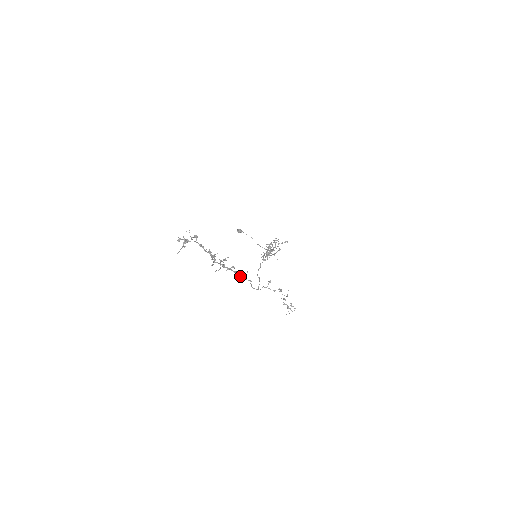
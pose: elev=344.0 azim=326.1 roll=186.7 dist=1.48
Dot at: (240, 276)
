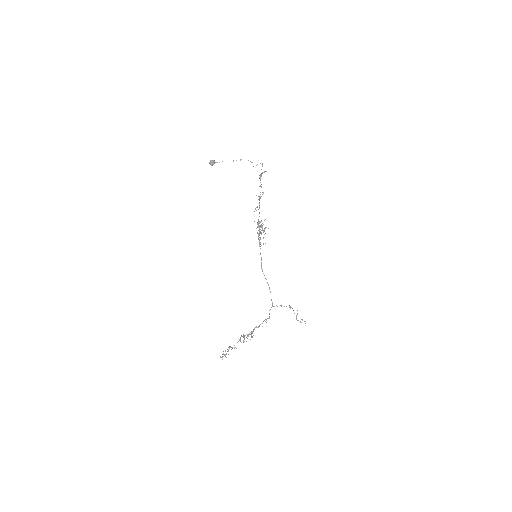
Dot at: occluded
